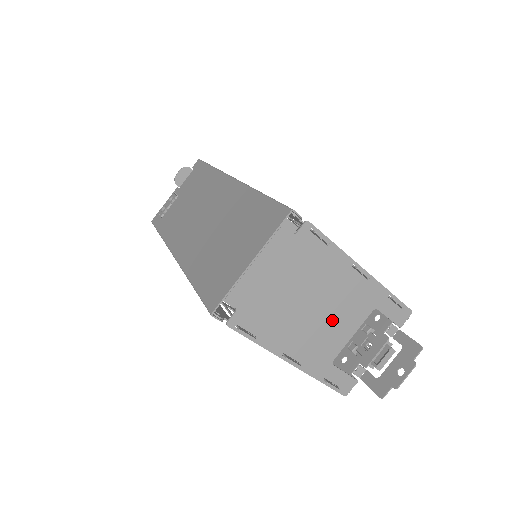
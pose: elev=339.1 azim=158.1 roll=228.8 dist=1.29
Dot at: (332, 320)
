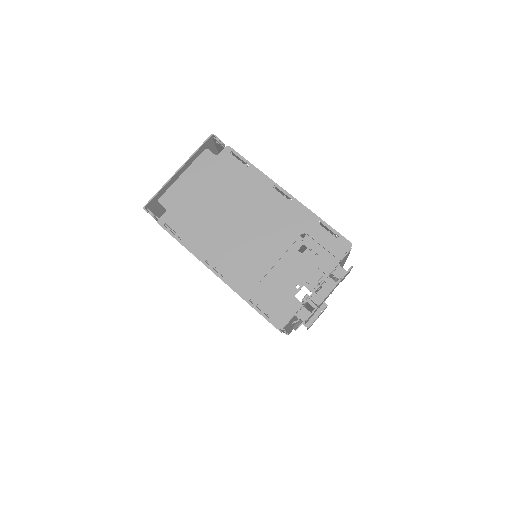
Dot at: (256, 236)
